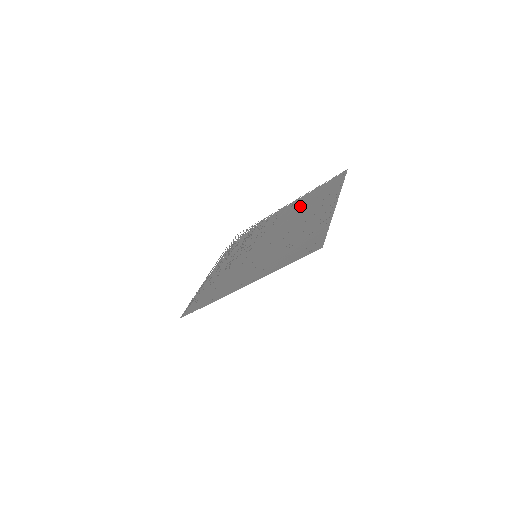
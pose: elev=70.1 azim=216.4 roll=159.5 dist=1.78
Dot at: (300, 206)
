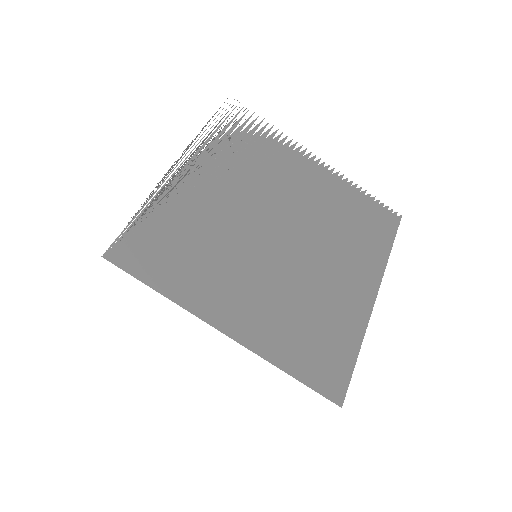
Dot at: (335, 208)
